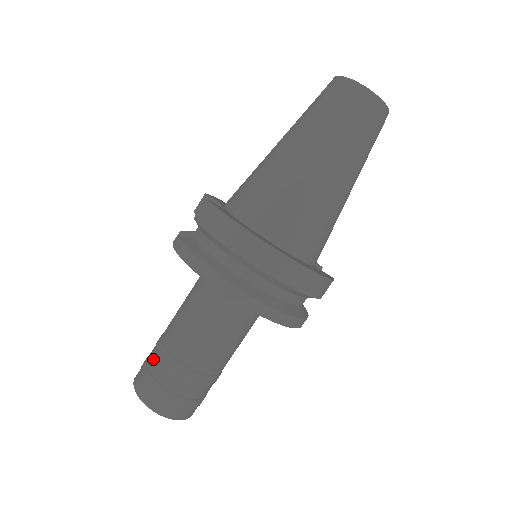
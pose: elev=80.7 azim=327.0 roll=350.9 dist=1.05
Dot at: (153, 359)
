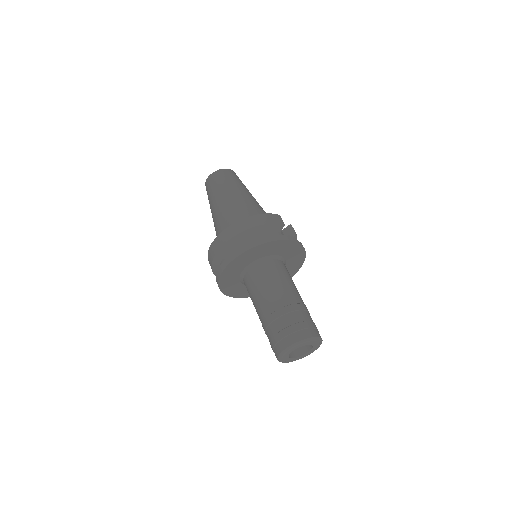
Dot at: (268, 338)
